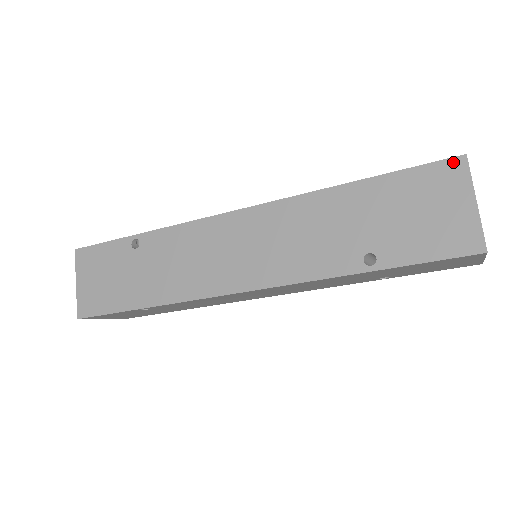
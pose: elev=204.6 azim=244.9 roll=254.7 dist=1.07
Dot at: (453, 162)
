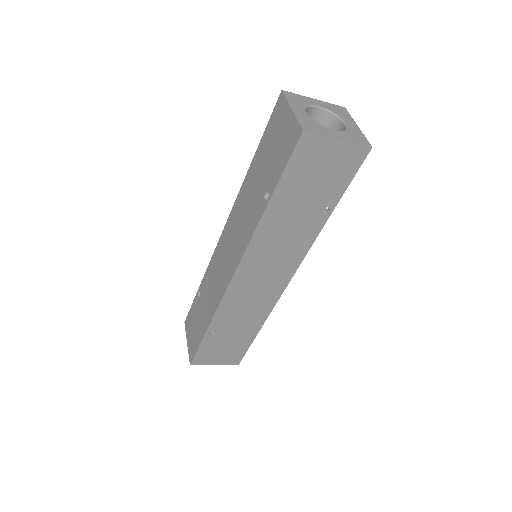
Dot at: (279, 101)
